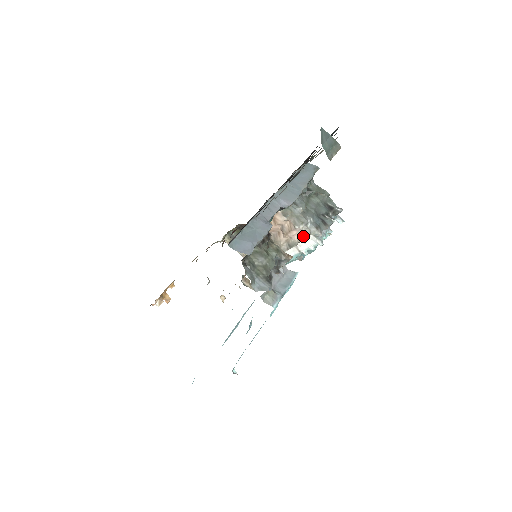
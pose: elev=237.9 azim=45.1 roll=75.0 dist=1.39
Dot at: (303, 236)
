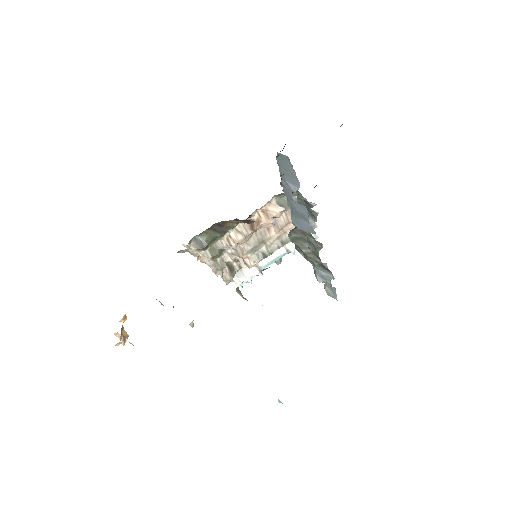
Dot at: occluded
